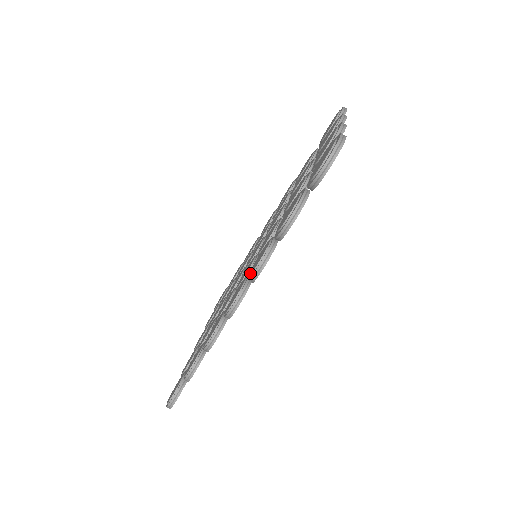
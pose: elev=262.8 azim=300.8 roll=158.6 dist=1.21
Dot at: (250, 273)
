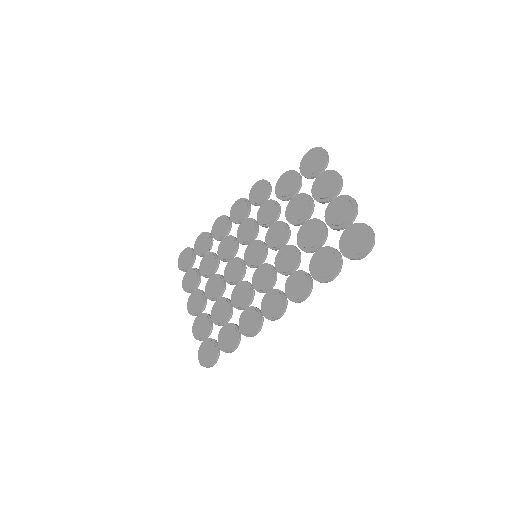
Dot at: (293, 297)
